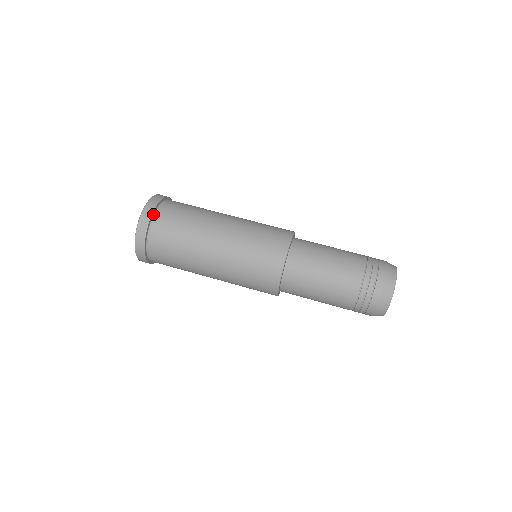
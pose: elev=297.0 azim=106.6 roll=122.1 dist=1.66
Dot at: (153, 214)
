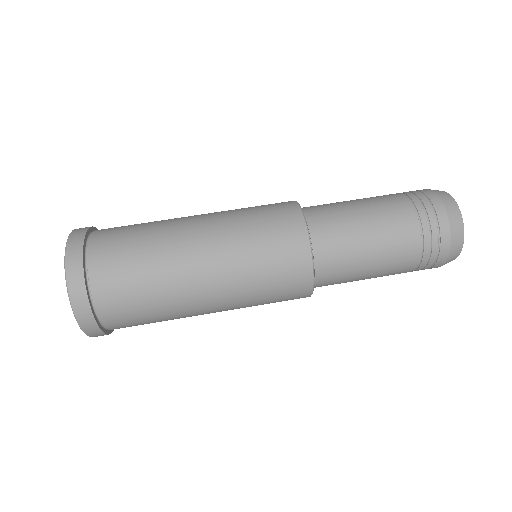
Dot at: (90, 301)
